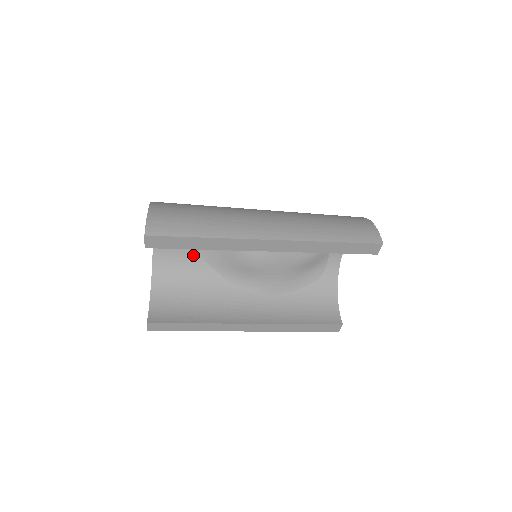
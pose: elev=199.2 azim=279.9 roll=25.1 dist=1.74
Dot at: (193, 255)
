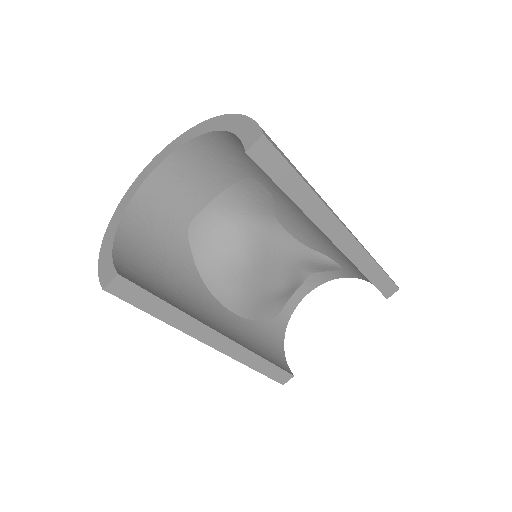
Dot at: (180, 221)
